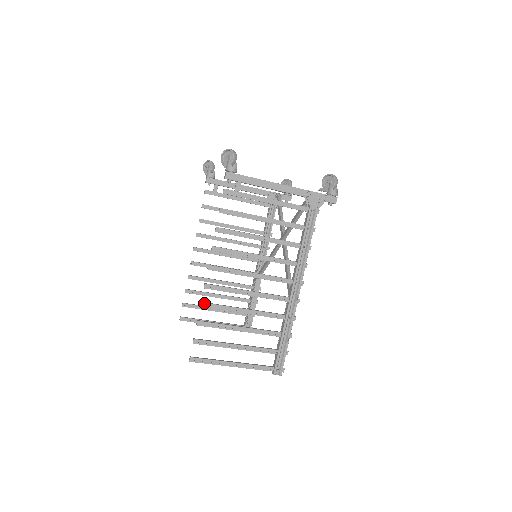
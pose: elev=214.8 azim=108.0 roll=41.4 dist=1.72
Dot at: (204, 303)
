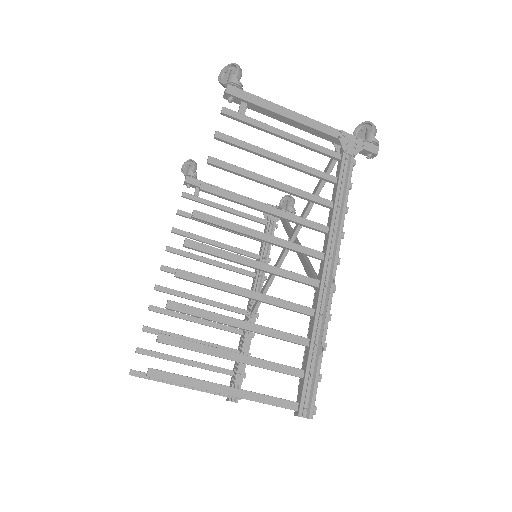
Dot at: (182, 270)
